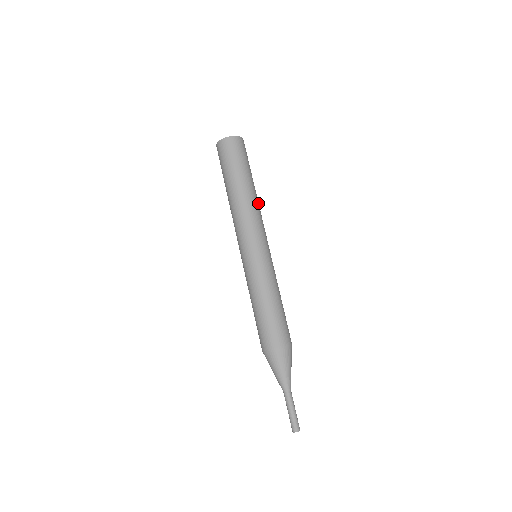
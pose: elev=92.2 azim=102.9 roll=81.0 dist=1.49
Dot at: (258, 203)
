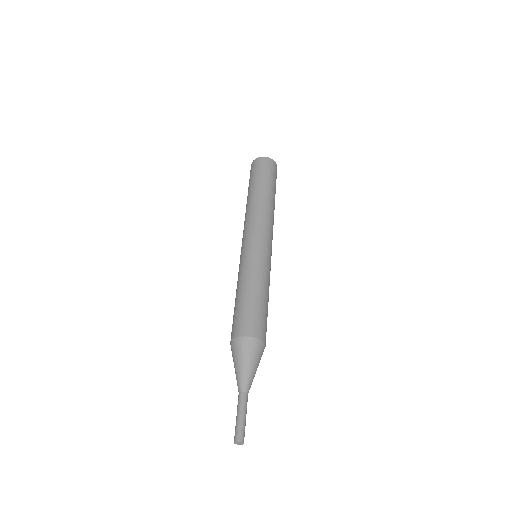
Dot at: occluded
